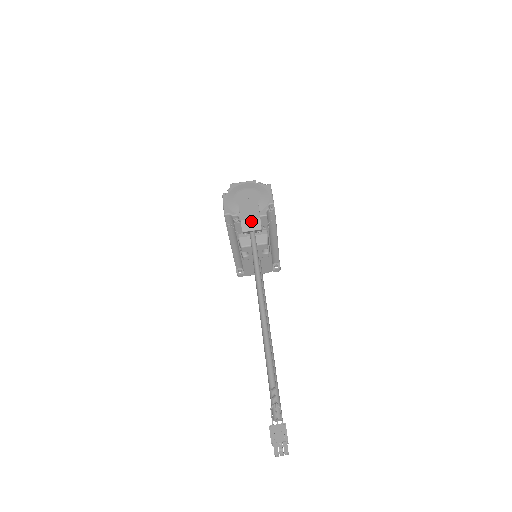
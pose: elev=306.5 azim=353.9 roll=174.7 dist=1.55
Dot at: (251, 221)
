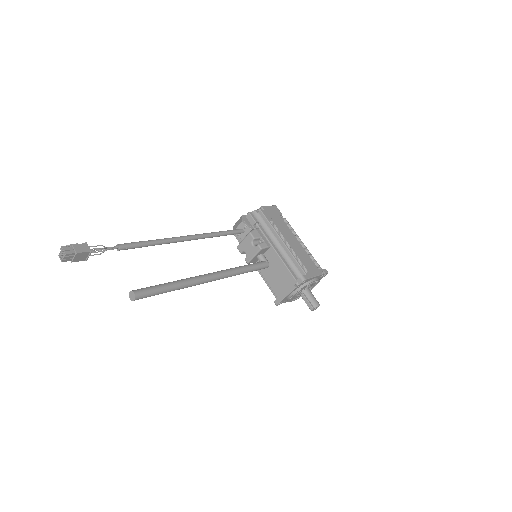
Dot at: (238, 221)
